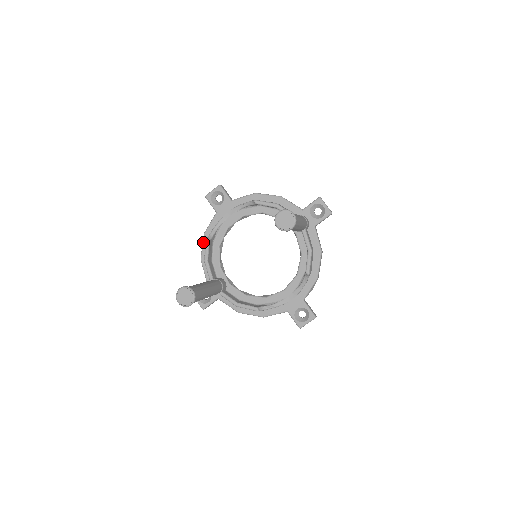
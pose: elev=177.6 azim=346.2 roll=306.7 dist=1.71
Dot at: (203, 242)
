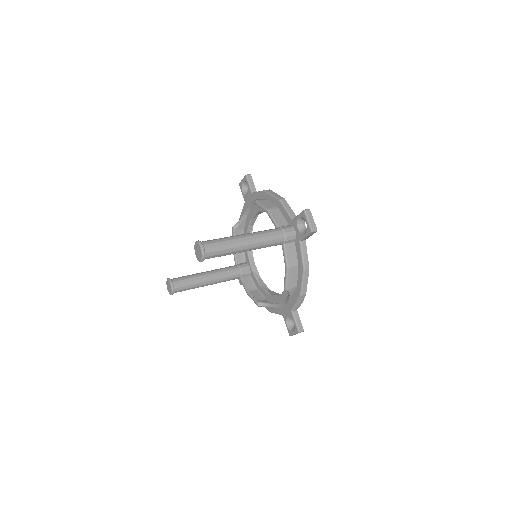
Dot at: occluded
